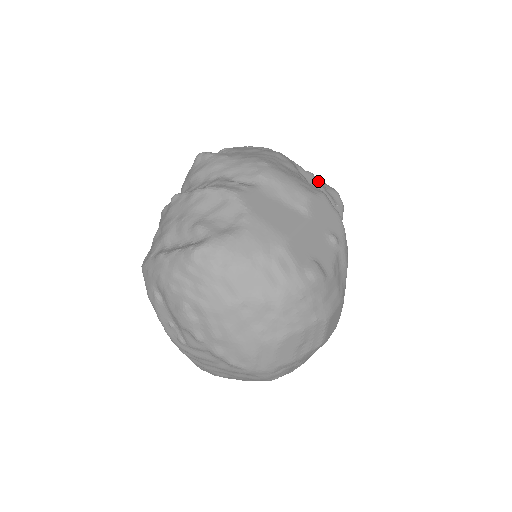
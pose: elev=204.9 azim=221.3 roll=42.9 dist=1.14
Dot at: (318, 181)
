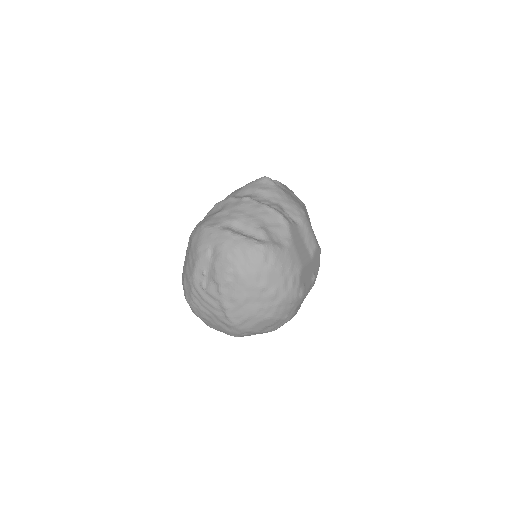
Dot at: occluded
